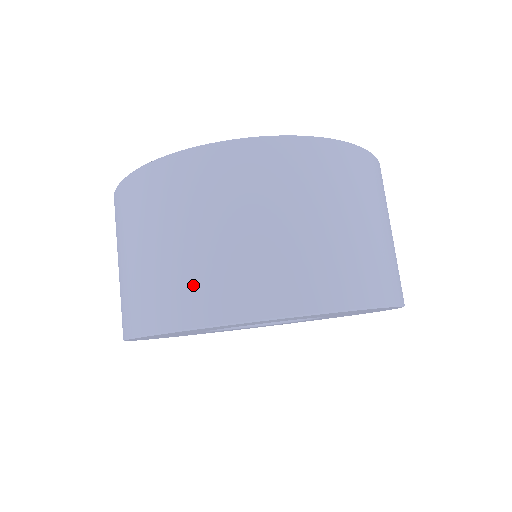
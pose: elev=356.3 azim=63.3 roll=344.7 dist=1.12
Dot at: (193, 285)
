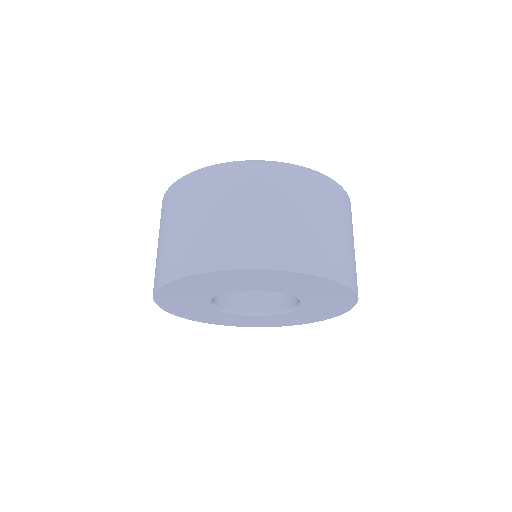
Dot at: (161, 263)
